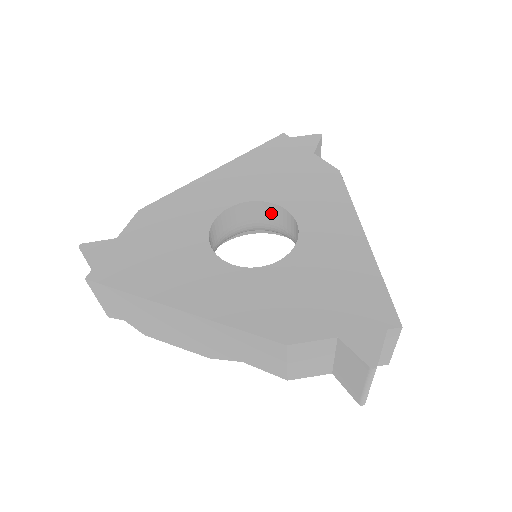
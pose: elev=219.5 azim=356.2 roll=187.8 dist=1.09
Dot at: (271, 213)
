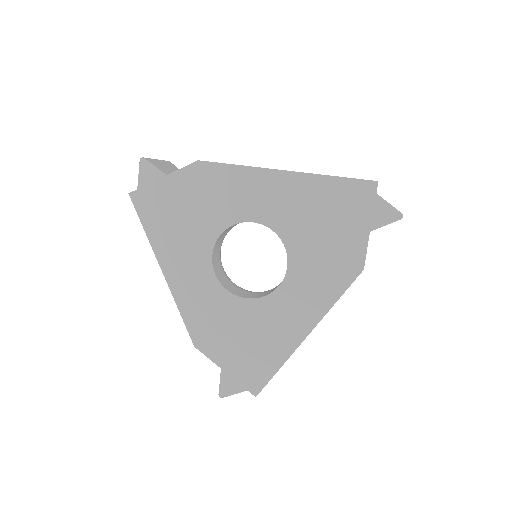
Dot at: occluded
